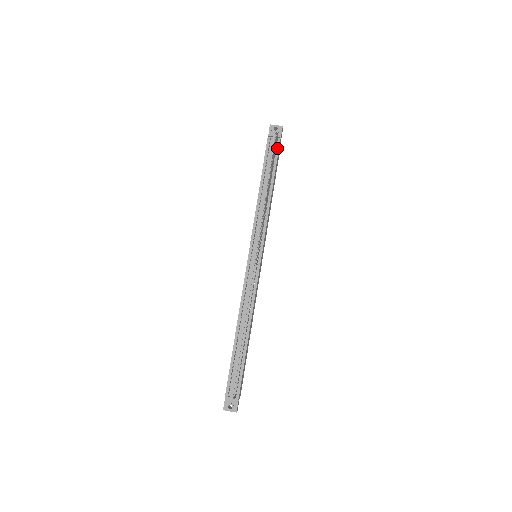
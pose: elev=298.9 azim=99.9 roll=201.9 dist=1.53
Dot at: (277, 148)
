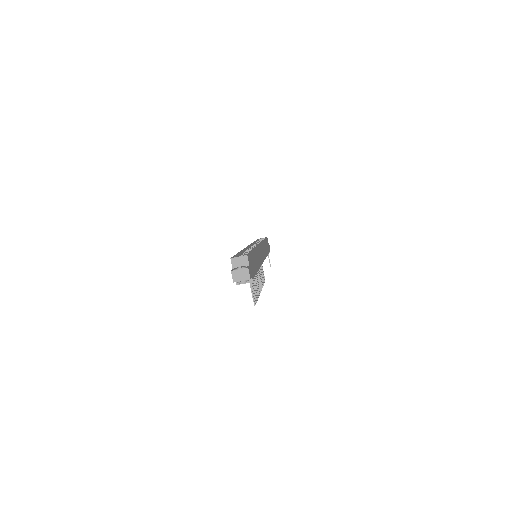
Dot at: occluded
